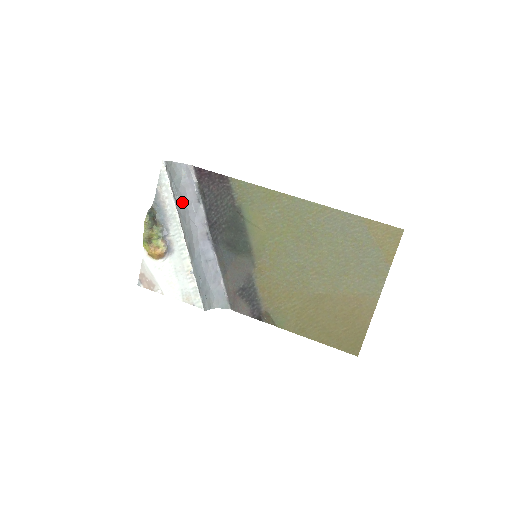
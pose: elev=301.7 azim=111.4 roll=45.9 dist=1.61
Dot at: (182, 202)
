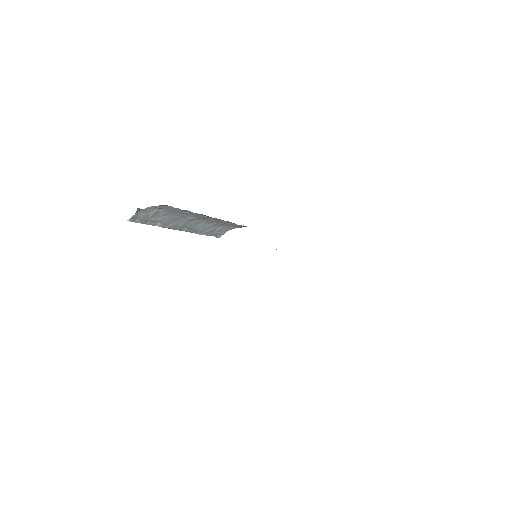
Dot at: (168, 219)
